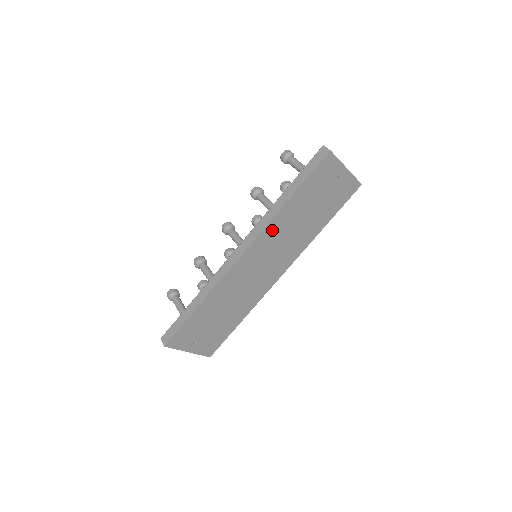
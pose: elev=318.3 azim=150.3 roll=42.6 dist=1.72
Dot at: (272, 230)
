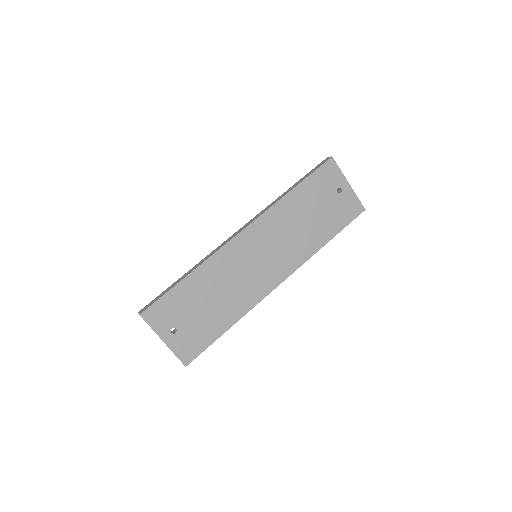
Dot at: (273, 218)
